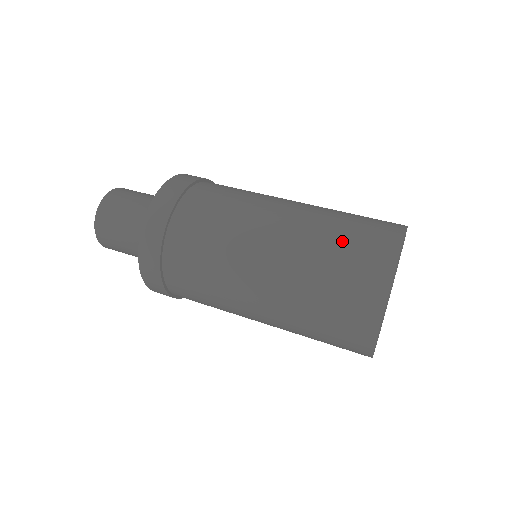
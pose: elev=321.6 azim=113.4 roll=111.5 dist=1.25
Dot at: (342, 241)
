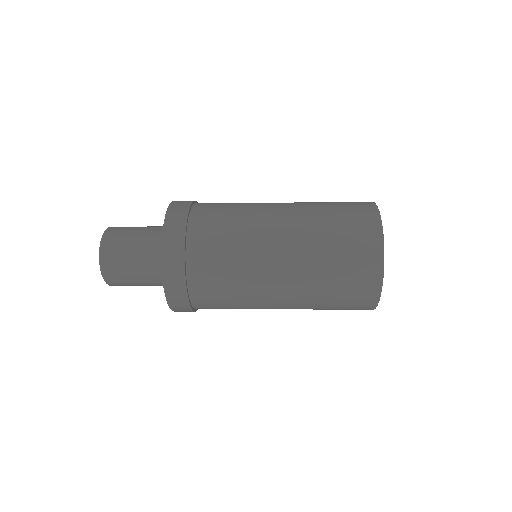
Dot at: (337, 231)
